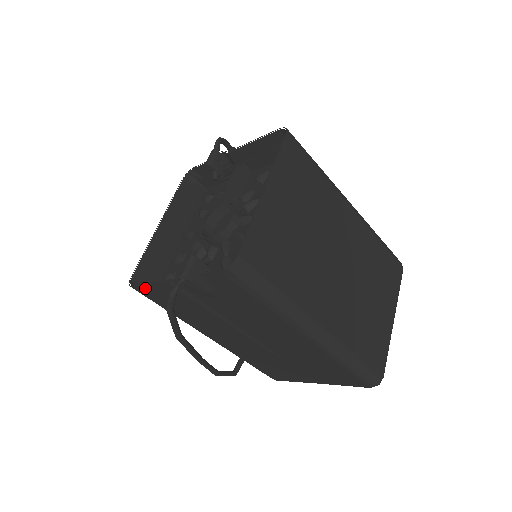
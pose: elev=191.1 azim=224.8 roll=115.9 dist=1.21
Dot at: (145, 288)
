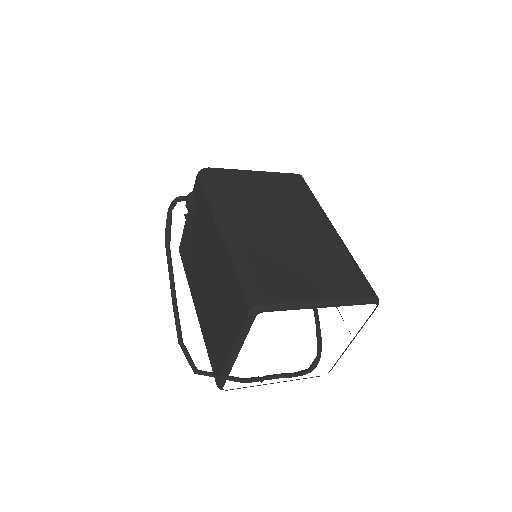
Dot at: (182, 243)
